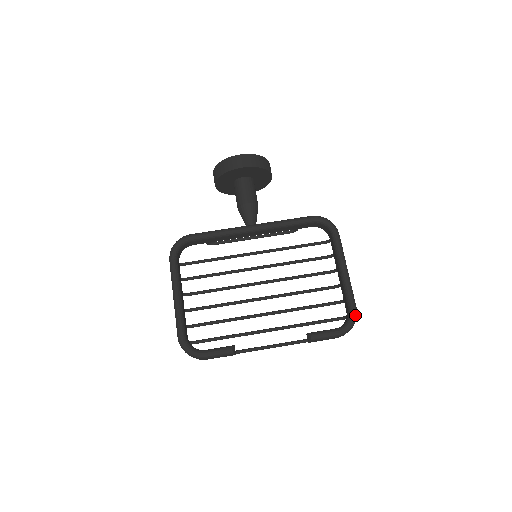
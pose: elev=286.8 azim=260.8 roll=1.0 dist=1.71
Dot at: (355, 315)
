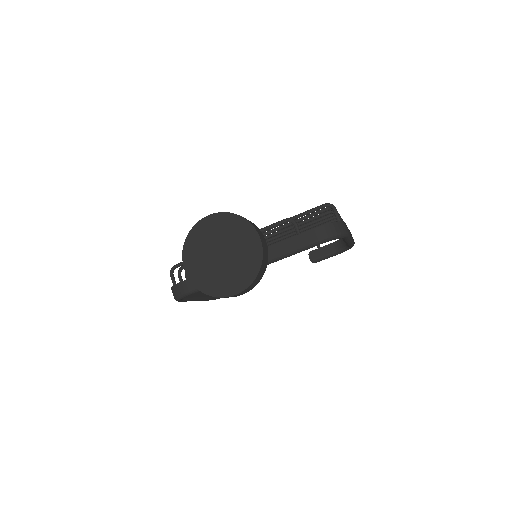
Dot at: occluded
